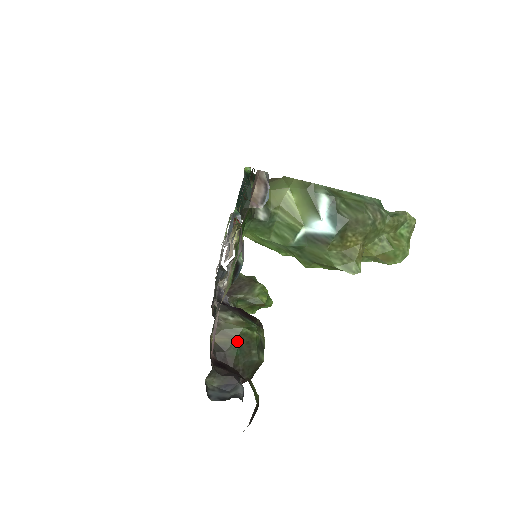
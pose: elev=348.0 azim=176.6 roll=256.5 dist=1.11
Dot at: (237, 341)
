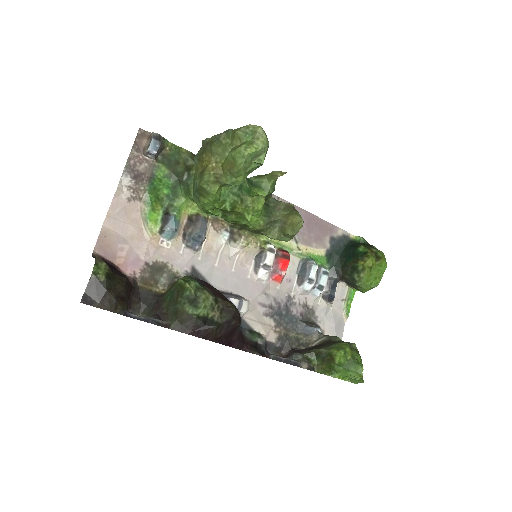
Dot at: (172, 289)
